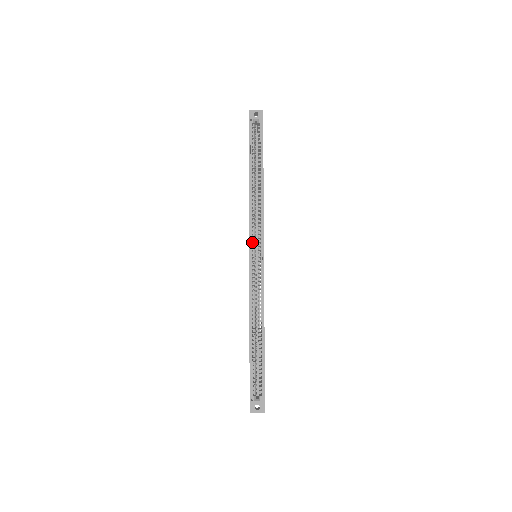
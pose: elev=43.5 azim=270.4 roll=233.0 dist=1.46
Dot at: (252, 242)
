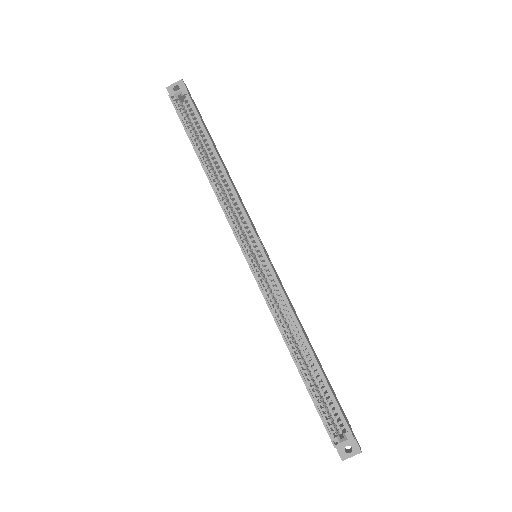
Dot at: (242, 241)
